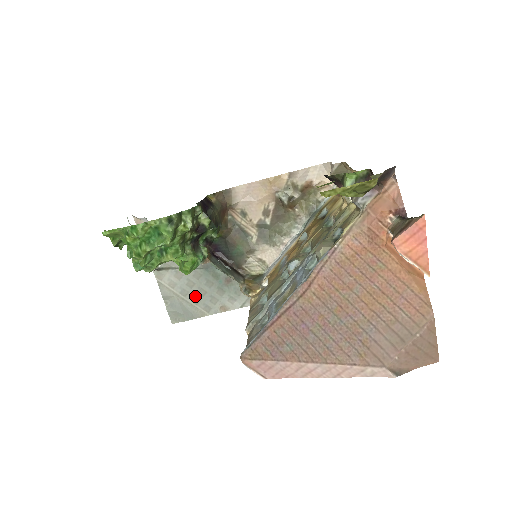
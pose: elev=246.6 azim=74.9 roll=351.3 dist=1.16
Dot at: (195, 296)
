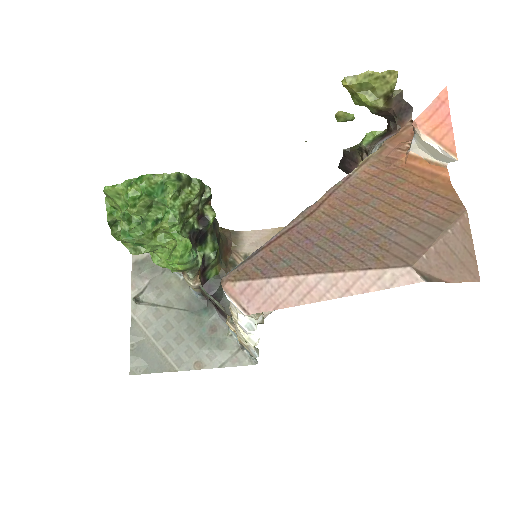
Dot at: (169, 343)
